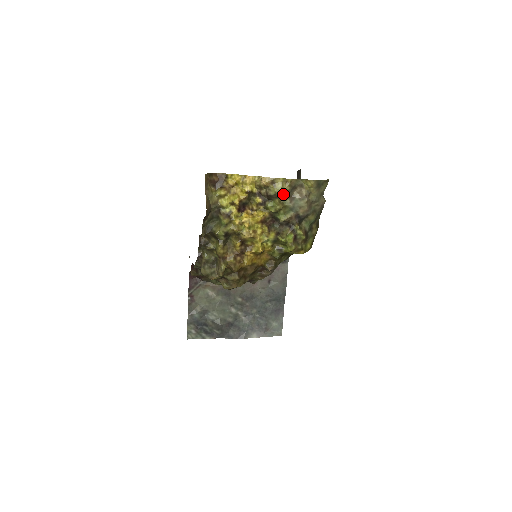
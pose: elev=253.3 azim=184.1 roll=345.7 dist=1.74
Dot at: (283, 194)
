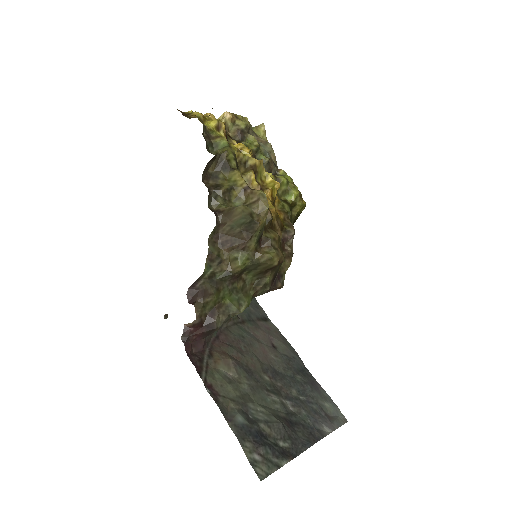
Dot at: occluded
